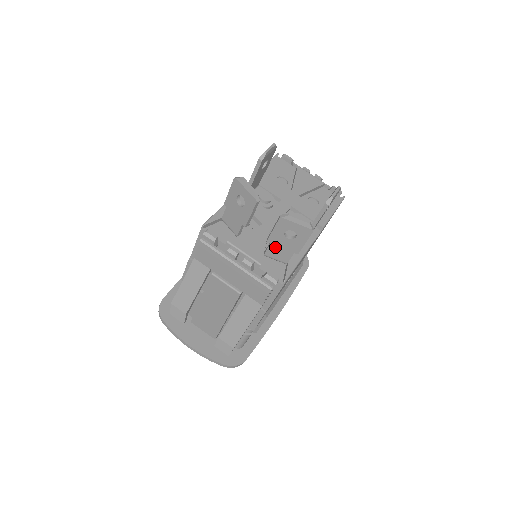
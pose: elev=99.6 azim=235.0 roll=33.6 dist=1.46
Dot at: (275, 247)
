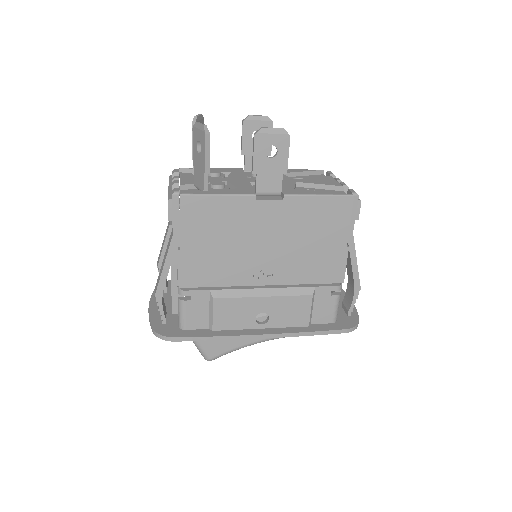
Dot at: (196, 170)
